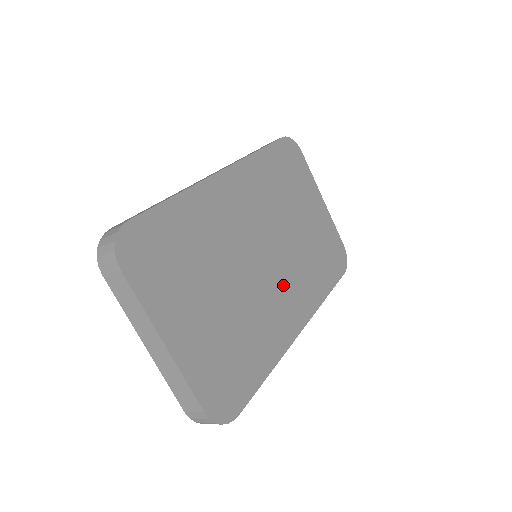
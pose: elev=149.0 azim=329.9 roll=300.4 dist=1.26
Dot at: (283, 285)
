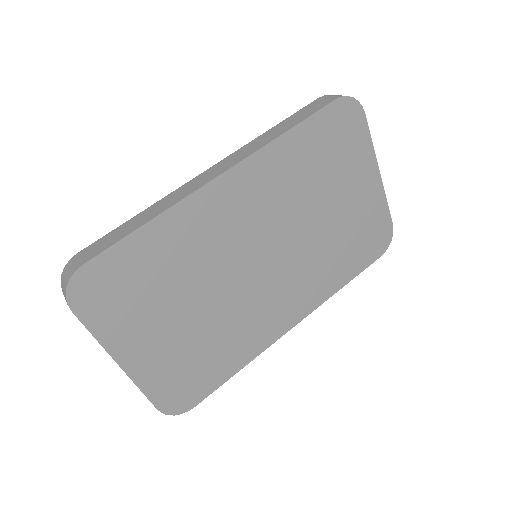
Dot at: (281, 287)
